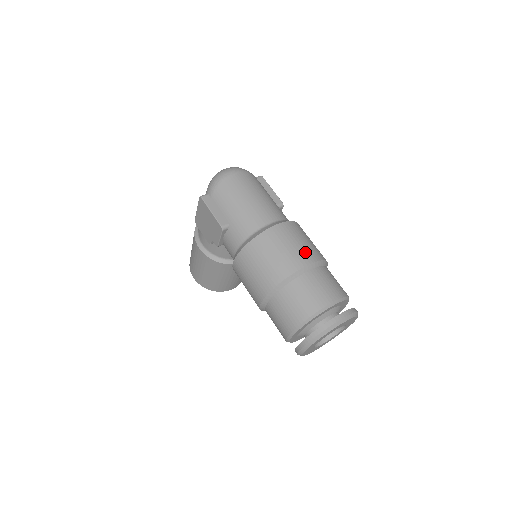
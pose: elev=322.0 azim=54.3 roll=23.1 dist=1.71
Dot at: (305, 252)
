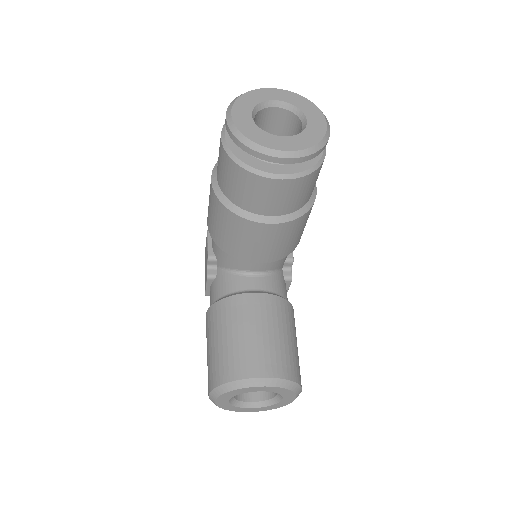
Dot at: occluded
